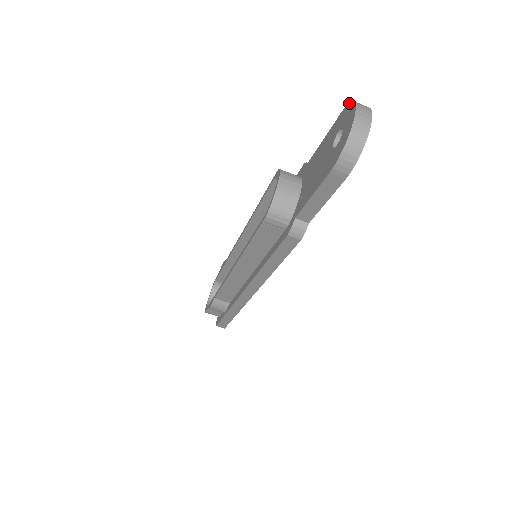
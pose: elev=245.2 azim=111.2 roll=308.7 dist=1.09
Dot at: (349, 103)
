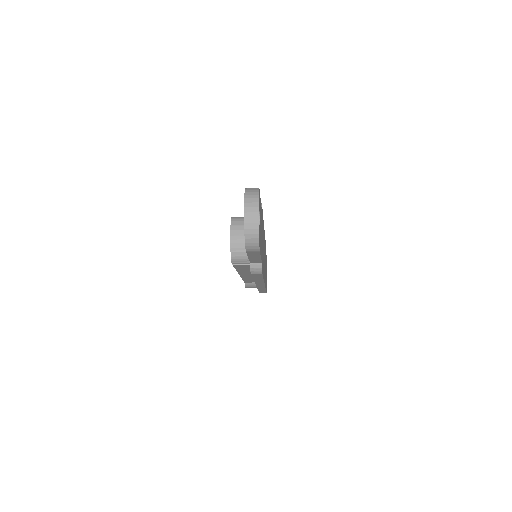
Dot at: (245, 190)
